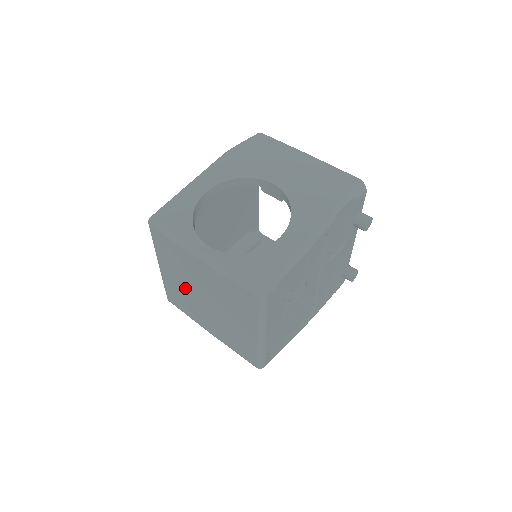
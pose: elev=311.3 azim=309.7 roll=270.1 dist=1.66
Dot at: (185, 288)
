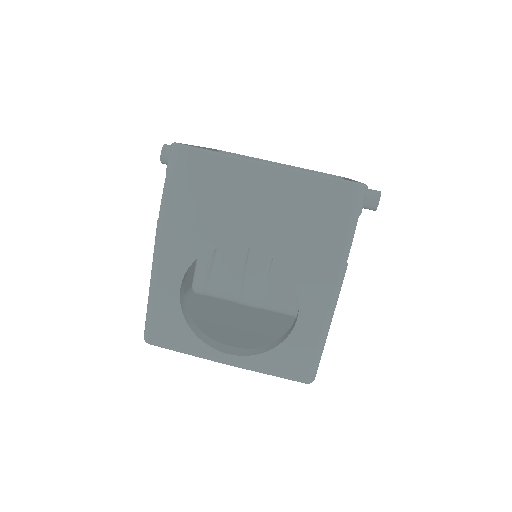
Dot at: occluded
